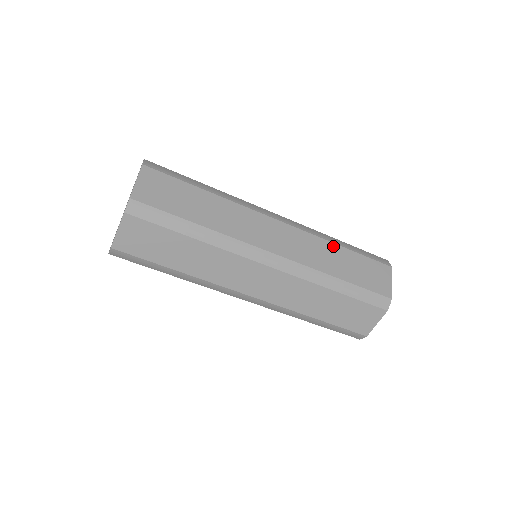
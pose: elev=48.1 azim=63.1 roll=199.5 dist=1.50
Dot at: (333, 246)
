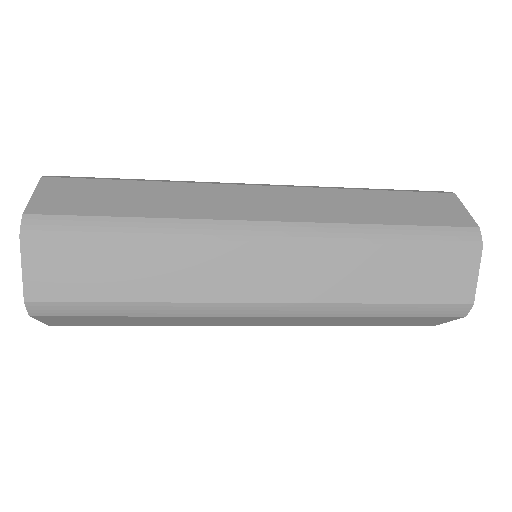
Dot at: (354, 192)
